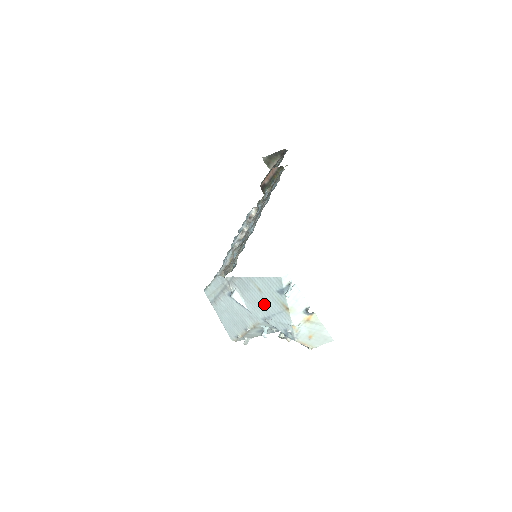
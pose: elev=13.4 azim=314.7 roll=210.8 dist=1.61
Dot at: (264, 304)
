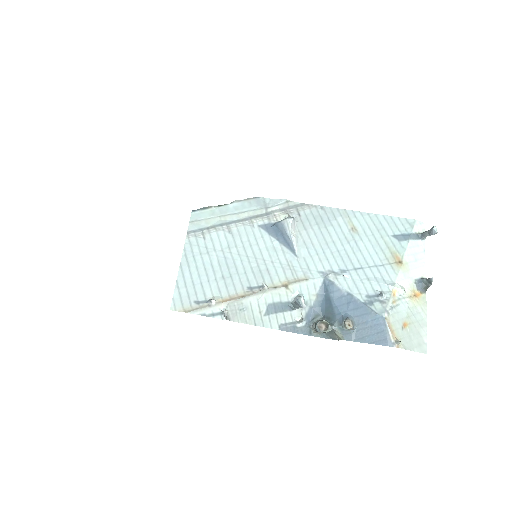
Dot at: (347, 250)
